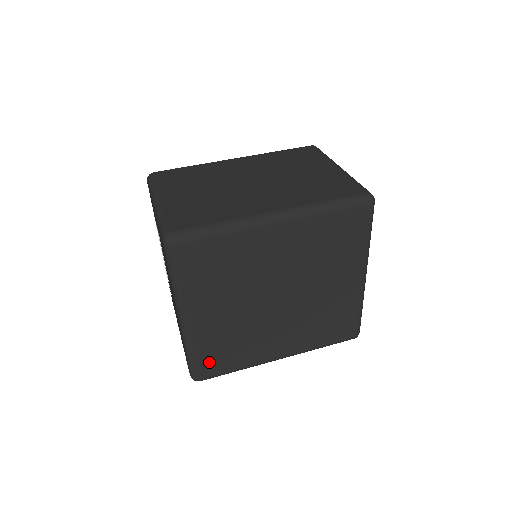
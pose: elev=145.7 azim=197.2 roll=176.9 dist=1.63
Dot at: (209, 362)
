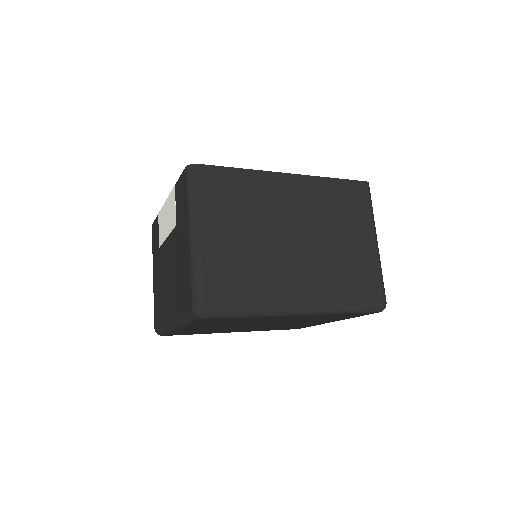
Dot at: occluded
